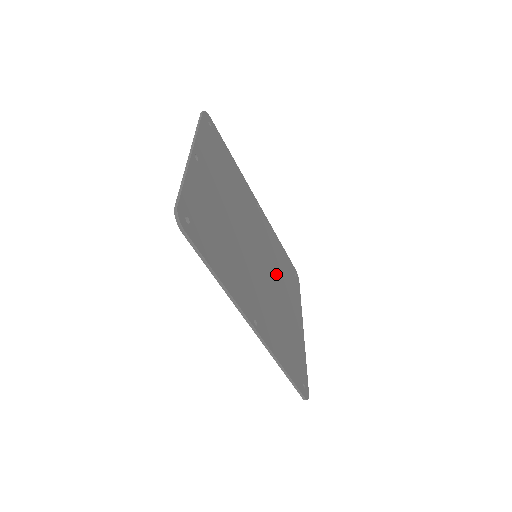
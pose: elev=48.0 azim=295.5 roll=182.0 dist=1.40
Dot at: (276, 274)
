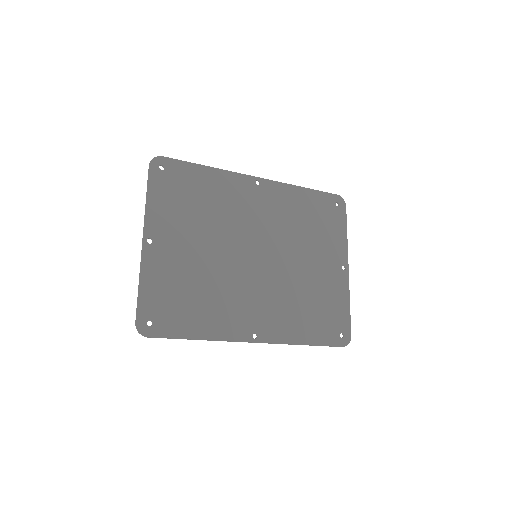
Dot at: (294, 244)
